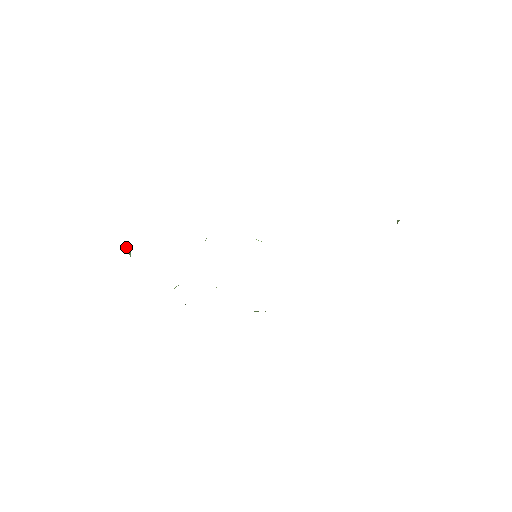
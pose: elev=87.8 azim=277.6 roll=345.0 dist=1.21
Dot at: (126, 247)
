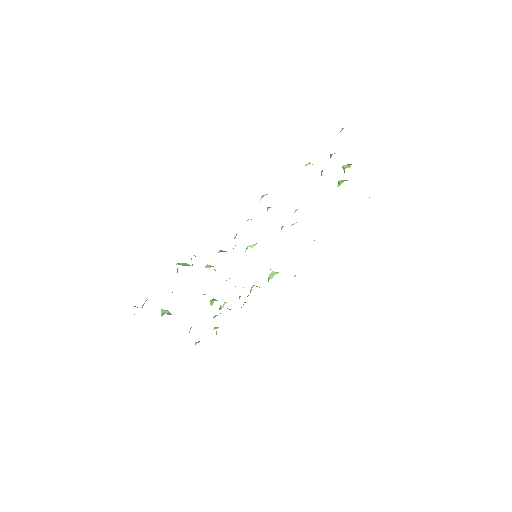
Dot at: (161, 309)
